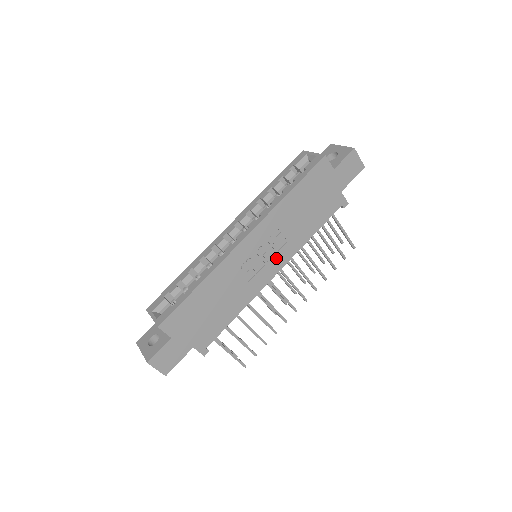
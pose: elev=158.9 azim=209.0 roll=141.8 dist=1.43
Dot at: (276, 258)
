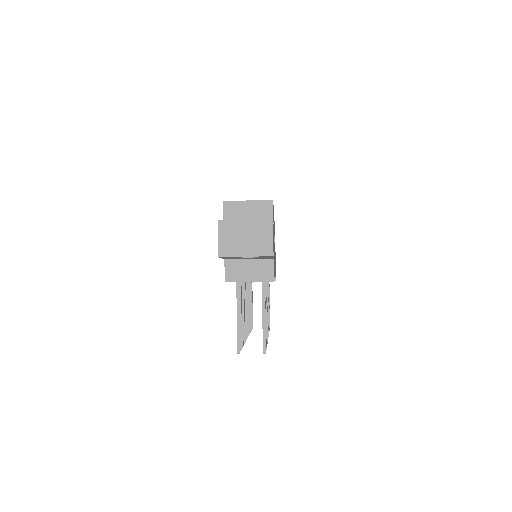
Dot at: occluded
